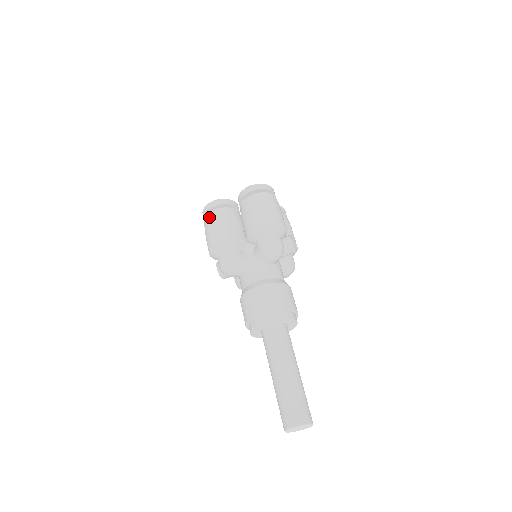
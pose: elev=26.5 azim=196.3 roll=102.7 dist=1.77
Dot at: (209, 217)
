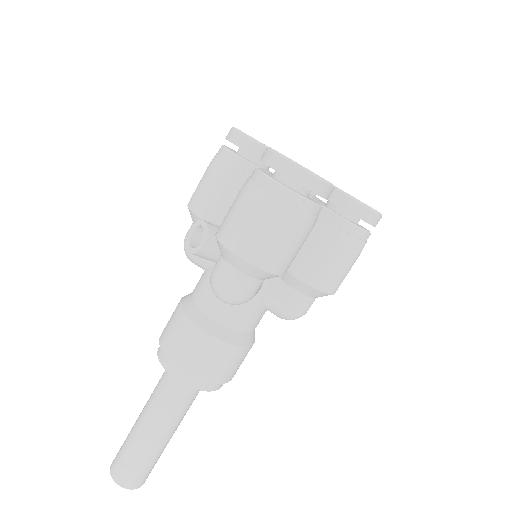
Dot at: (293, 206)
